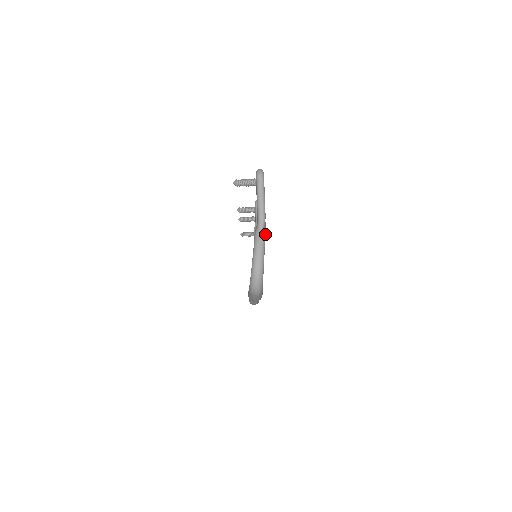
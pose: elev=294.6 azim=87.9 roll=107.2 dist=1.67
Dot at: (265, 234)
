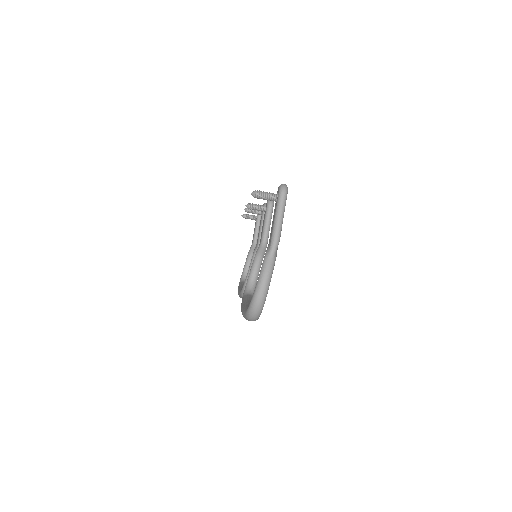
Dot at: (275, 260)
